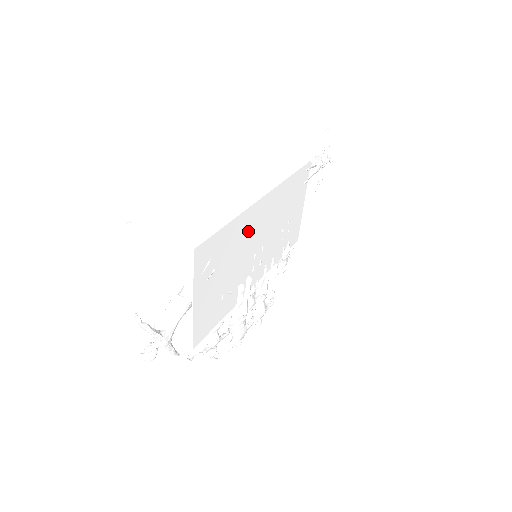
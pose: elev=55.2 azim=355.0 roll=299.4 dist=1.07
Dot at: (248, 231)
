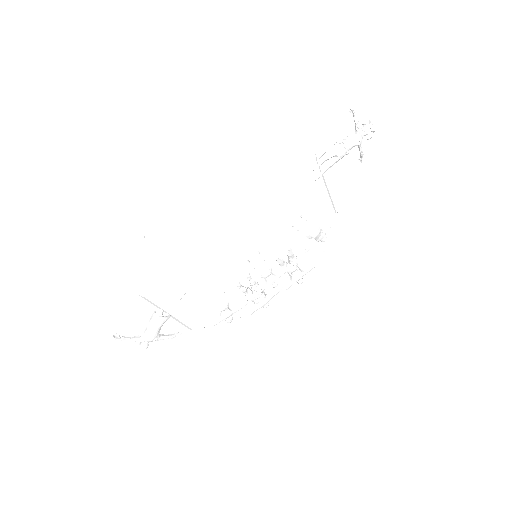
Dot at: (222, 255)
